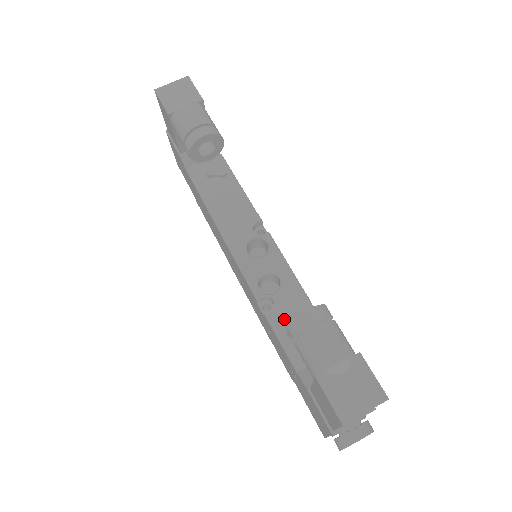
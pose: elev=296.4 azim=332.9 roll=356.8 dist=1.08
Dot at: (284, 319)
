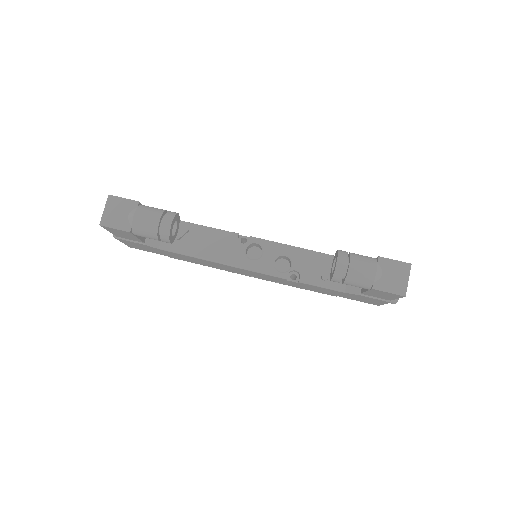
Dot at: (311, 274)
